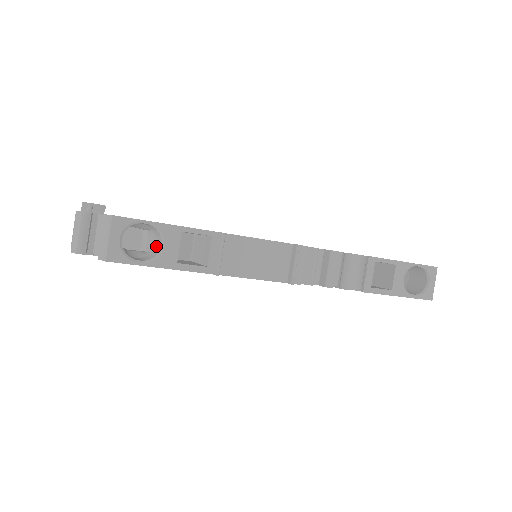
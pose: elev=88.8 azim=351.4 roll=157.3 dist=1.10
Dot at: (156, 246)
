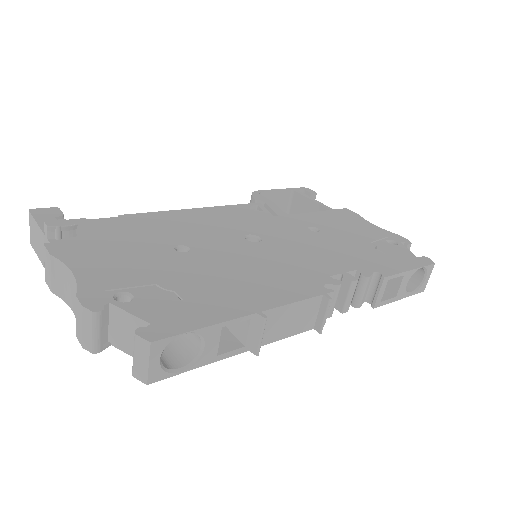
Dot at: (187, 333)
